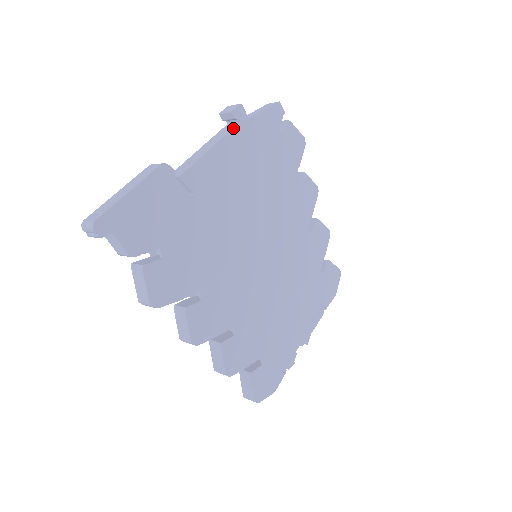
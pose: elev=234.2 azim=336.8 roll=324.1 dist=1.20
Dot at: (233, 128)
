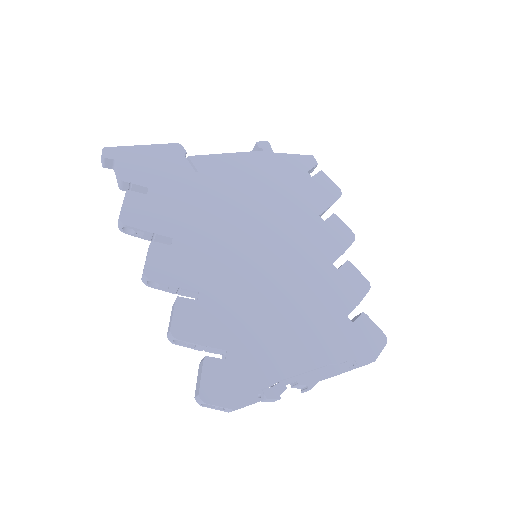
Dot at: (254, 151)
